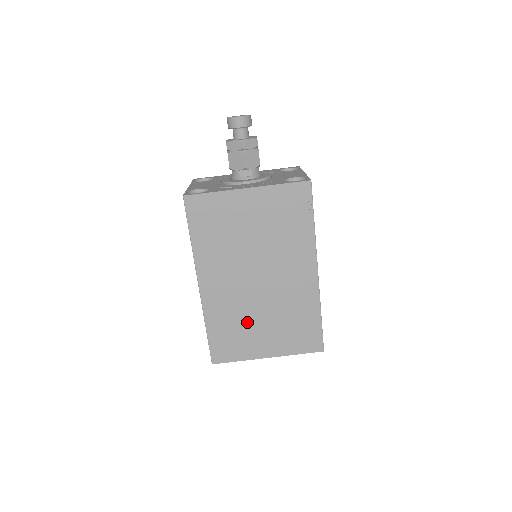
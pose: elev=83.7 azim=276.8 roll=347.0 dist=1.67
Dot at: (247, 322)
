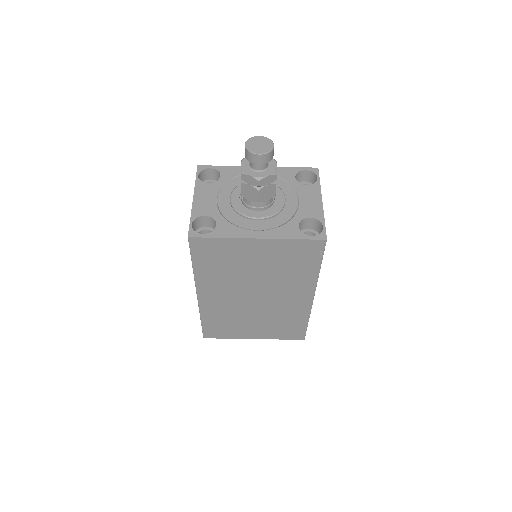
Dot at: (239, 319)
